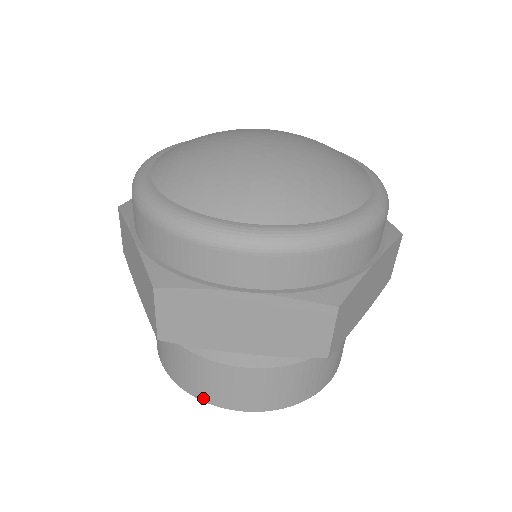
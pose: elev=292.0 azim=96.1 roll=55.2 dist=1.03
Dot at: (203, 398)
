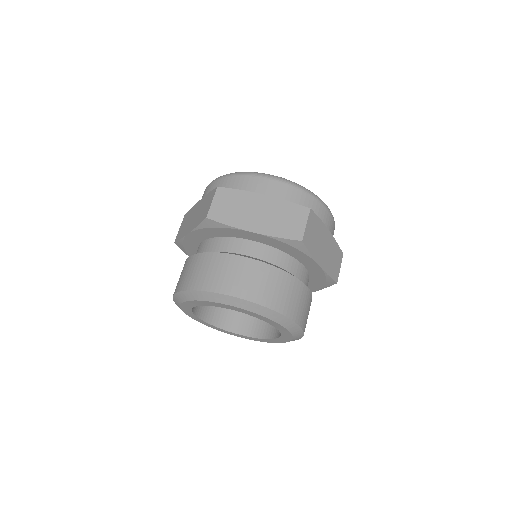
Dot at: (210, 288)
